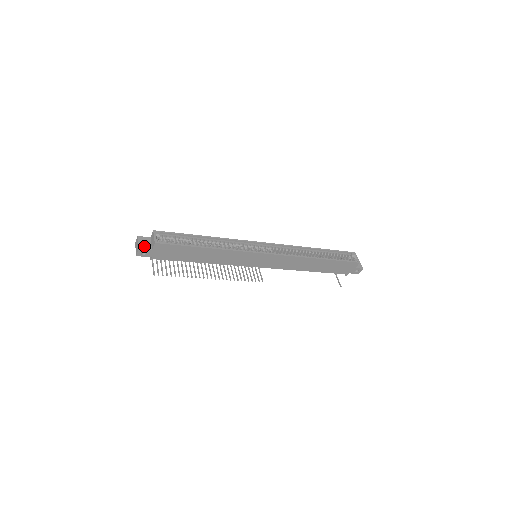
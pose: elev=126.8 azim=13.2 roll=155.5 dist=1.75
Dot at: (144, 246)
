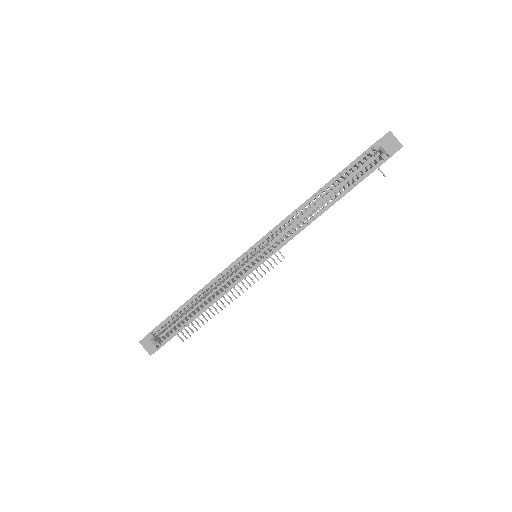
Dot at: (152, 349)
